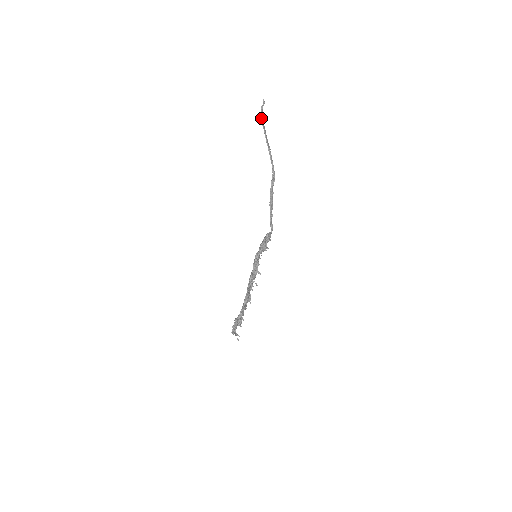
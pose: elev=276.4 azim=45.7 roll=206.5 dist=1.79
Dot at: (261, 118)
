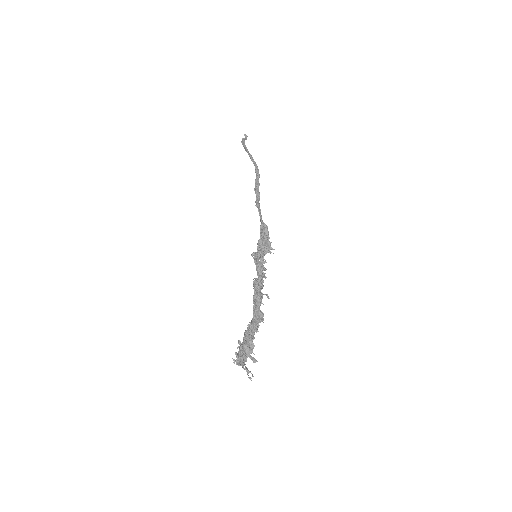
Dot at: (241, 141)
